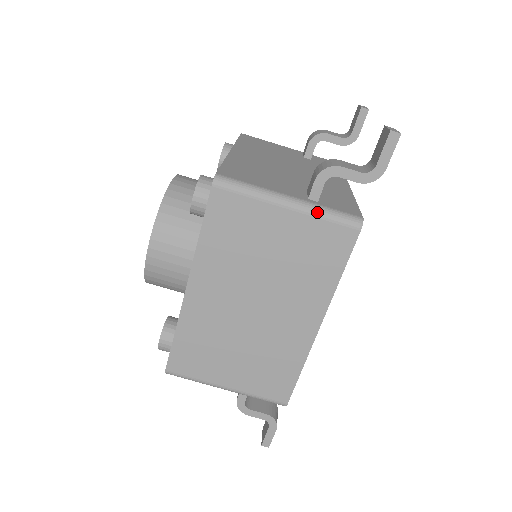
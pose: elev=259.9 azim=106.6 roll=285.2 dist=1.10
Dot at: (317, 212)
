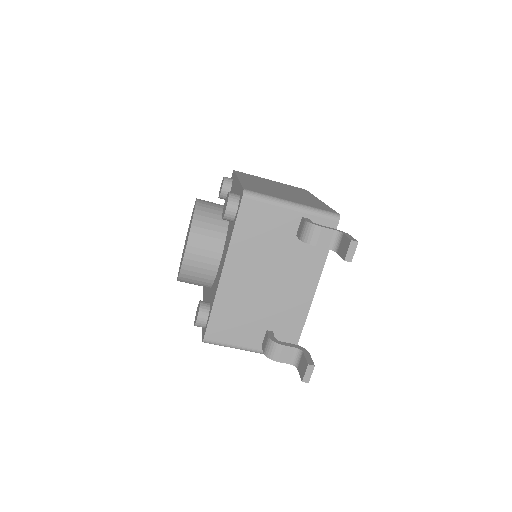
Dot at: occluded
